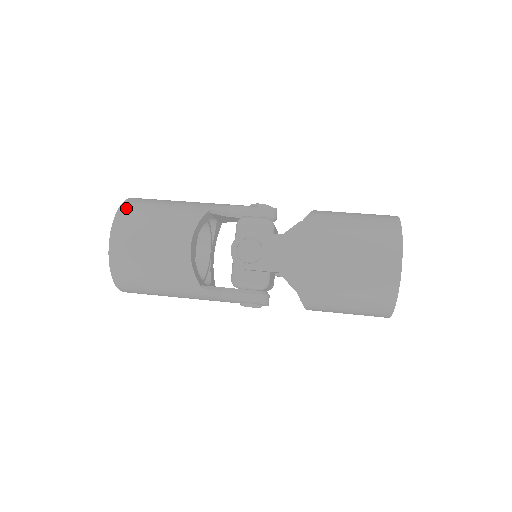
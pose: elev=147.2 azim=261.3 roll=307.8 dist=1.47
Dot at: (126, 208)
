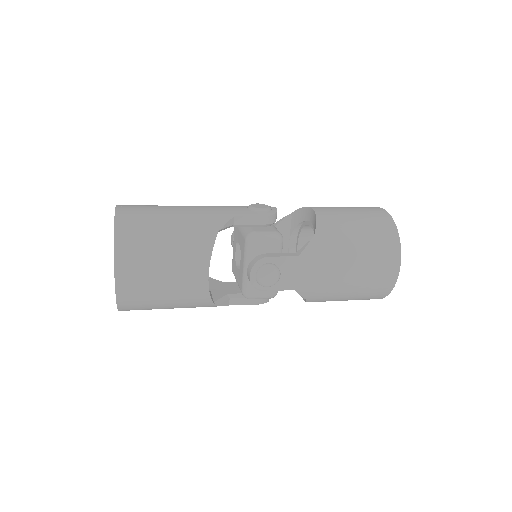
Dot at: (123, 239)
